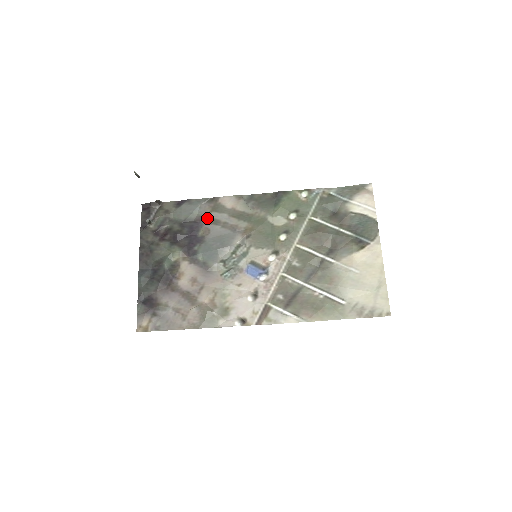
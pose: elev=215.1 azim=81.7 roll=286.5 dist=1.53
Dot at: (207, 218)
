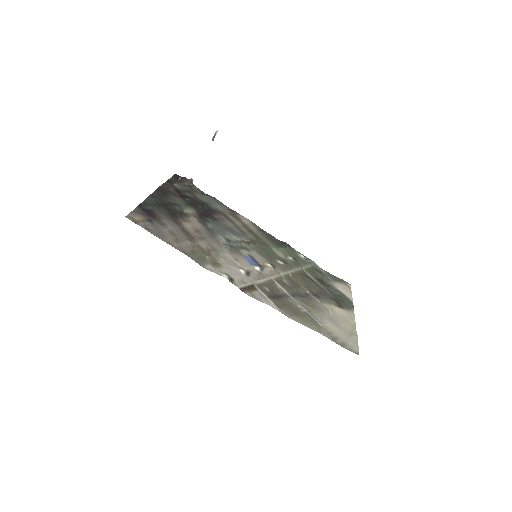
Dot at: (225, 214)
